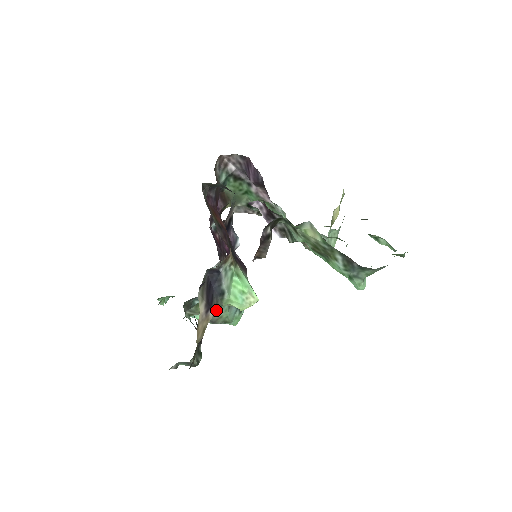
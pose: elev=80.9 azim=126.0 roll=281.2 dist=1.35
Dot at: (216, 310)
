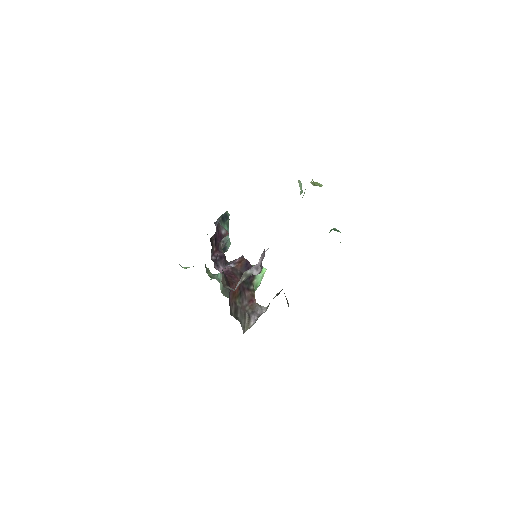
Dot at: occluded
